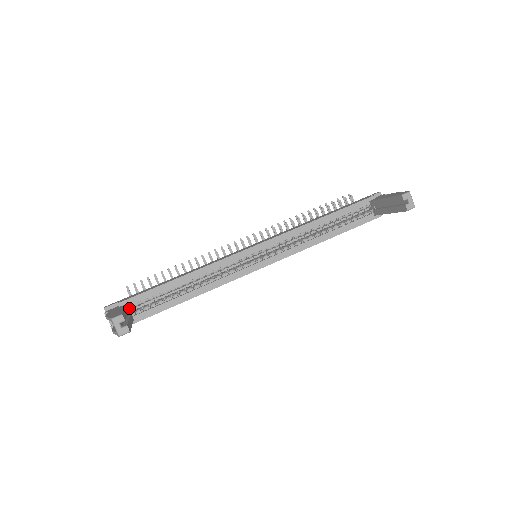
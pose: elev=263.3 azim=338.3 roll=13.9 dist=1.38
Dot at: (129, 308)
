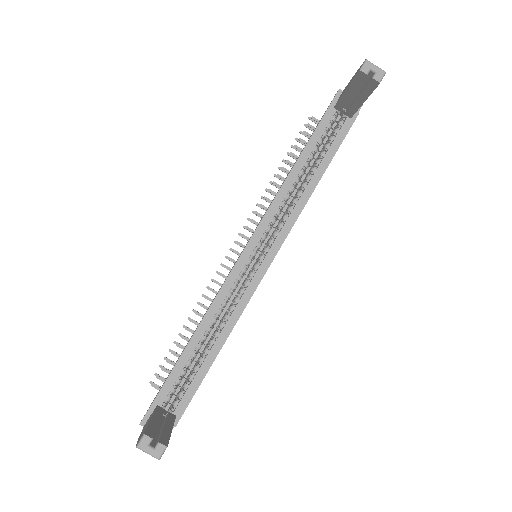
Dot at: (163, 408)
